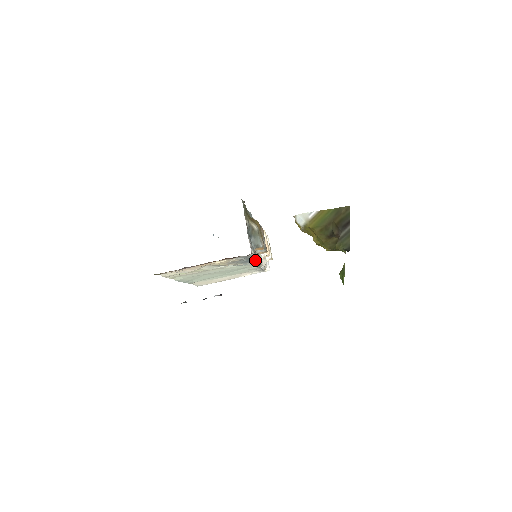
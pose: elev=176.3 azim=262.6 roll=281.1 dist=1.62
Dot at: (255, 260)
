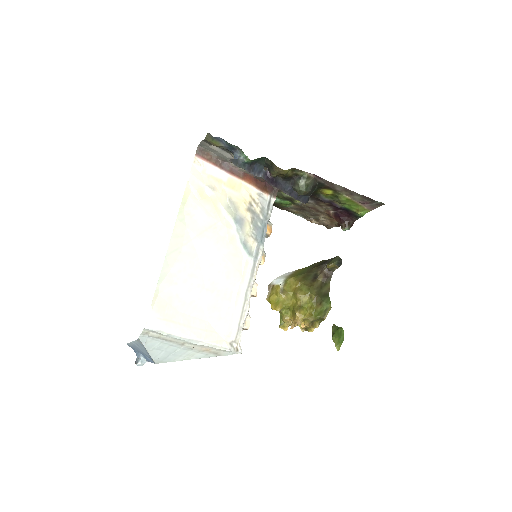
Dot at: (262, 242)
